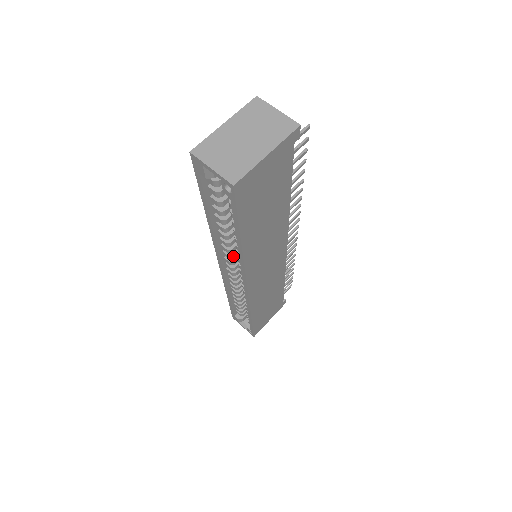
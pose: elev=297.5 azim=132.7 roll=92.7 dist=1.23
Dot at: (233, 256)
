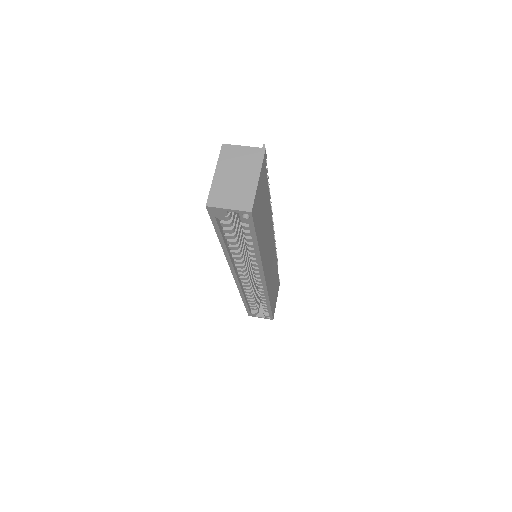
Dot at: (245, 265)
